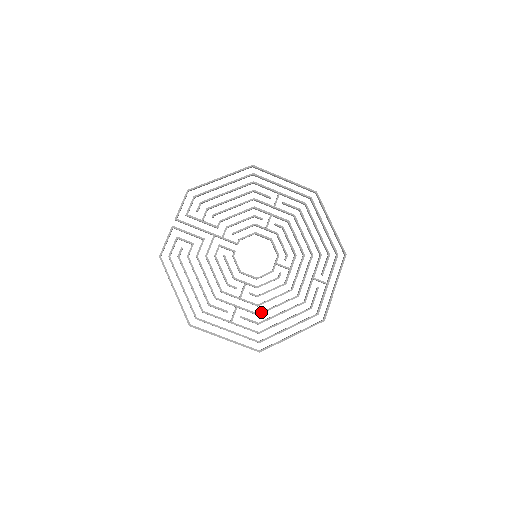
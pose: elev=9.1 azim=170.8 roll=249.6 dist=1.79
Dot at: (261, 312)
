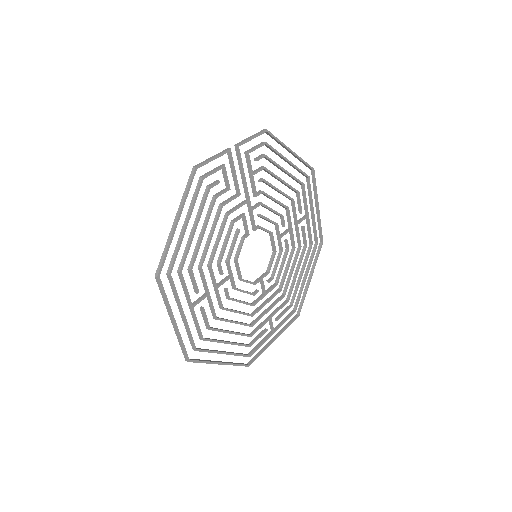
Dot at: (220, 318)
